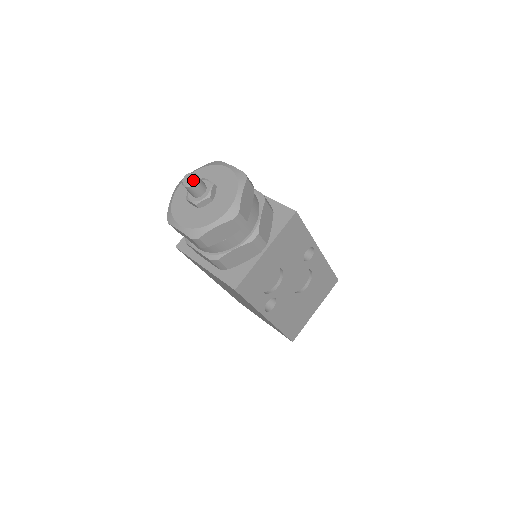
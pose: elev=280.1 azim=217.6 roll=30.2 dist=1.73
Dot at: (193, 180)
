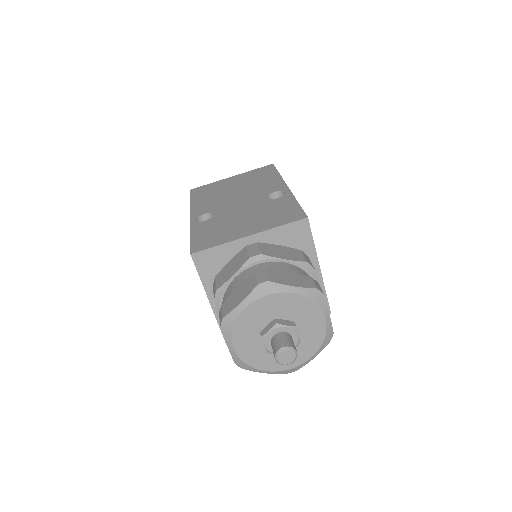
Dot at: (290, 363)
